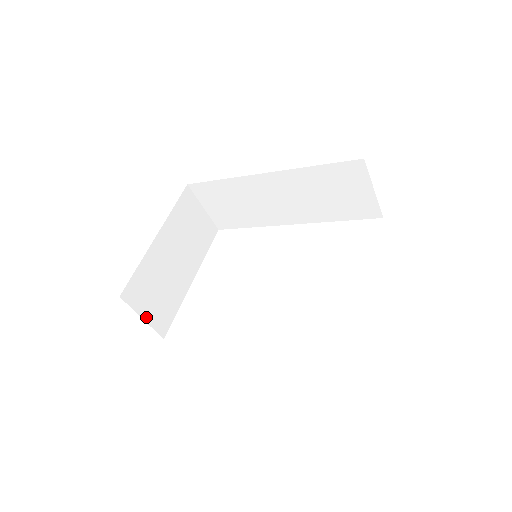
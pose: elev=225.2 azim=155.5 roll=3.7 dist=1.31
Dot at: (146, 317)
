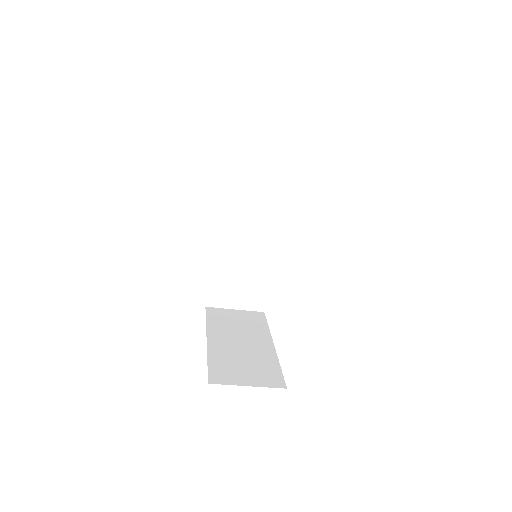
Dot at: (250, 384)
